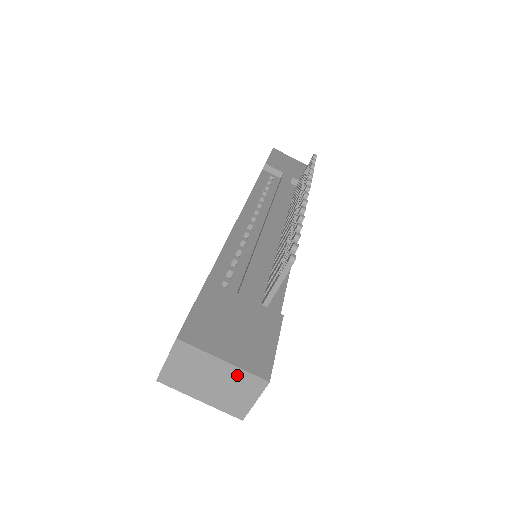
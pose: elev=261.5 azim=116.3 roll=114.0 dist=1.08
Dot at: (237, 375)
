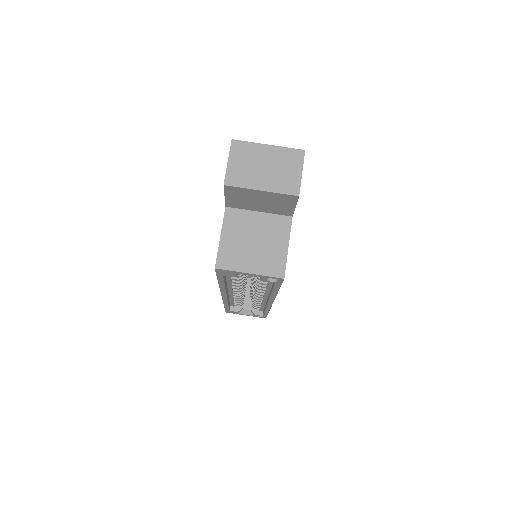
Dot at: (281, 154)
